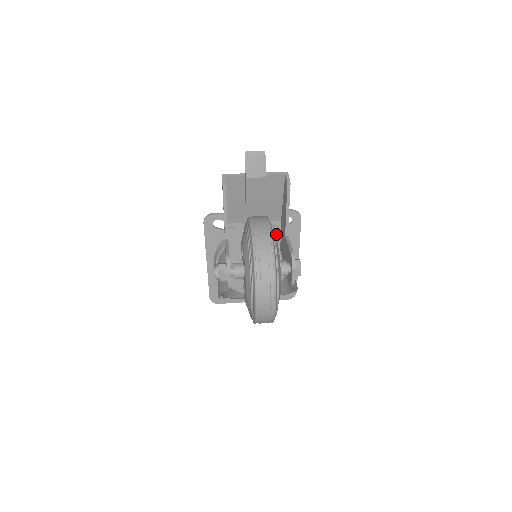
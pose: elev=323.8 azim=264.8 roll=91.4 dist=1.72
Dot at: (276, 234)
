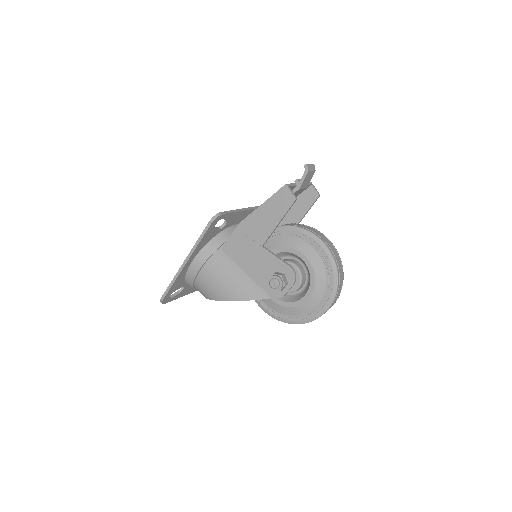
Dot at: occluded
